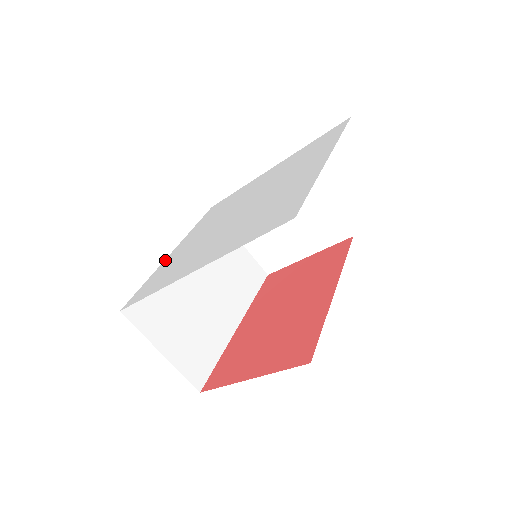
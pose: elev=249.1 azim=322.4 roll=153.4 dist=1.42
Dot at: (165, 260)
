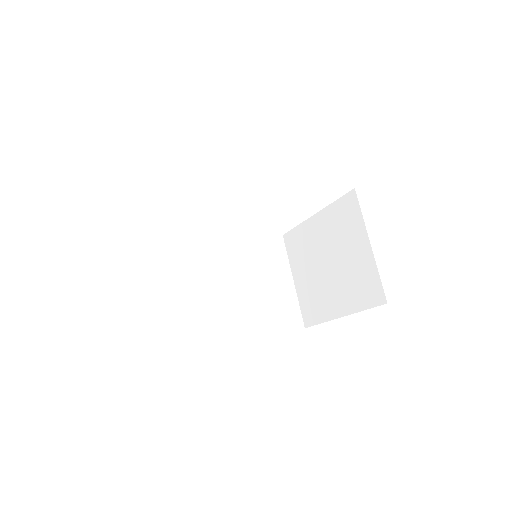
Dot at: occluded
